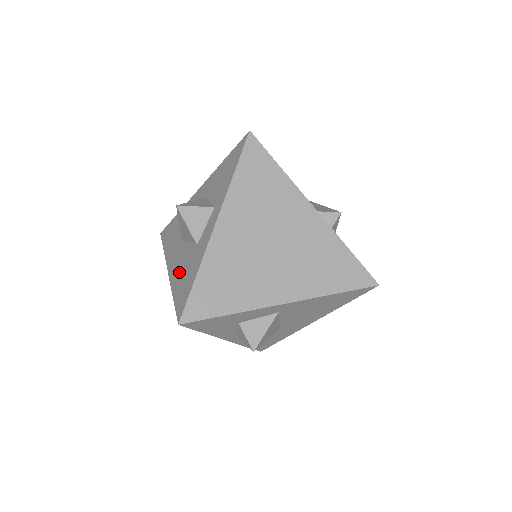
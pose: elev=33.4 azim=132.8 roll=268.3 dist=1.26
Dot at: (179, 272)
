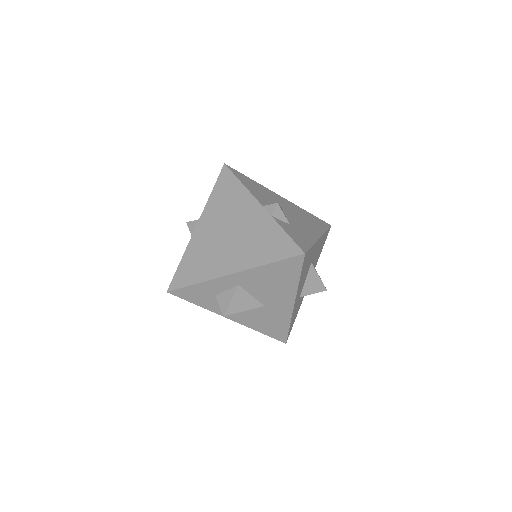
Dot at: occluded
